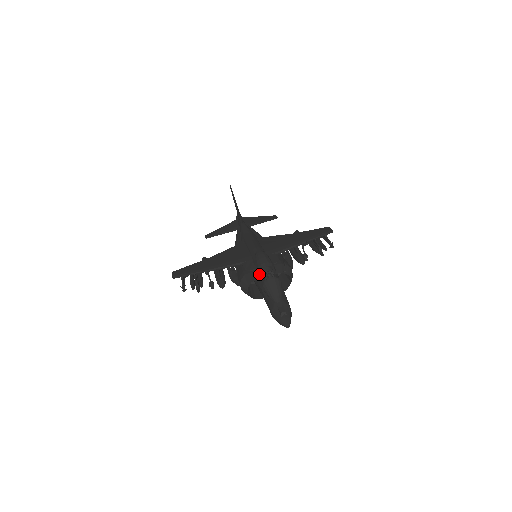
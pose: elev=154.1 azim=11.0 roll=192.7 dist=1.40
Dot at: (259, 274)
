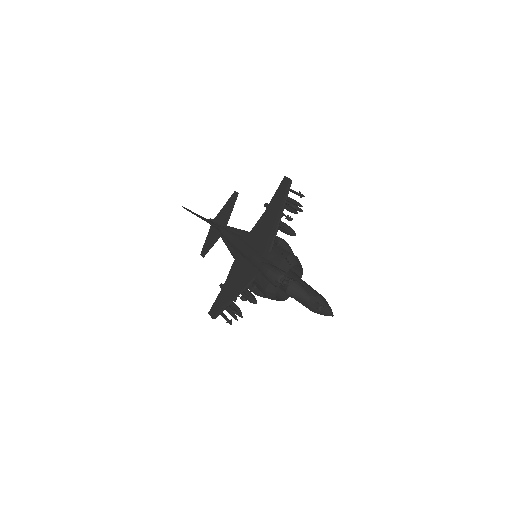
Dot at: (275, 283)
